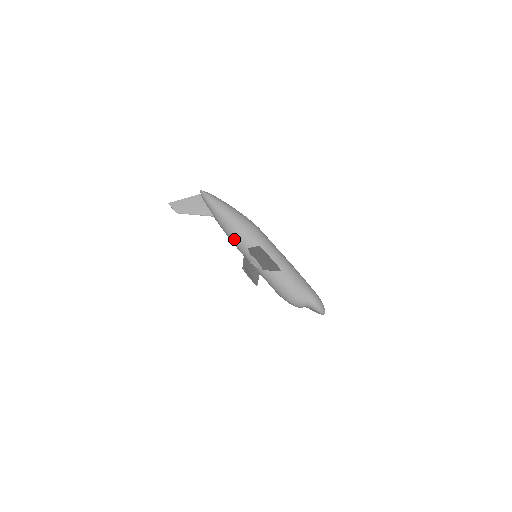
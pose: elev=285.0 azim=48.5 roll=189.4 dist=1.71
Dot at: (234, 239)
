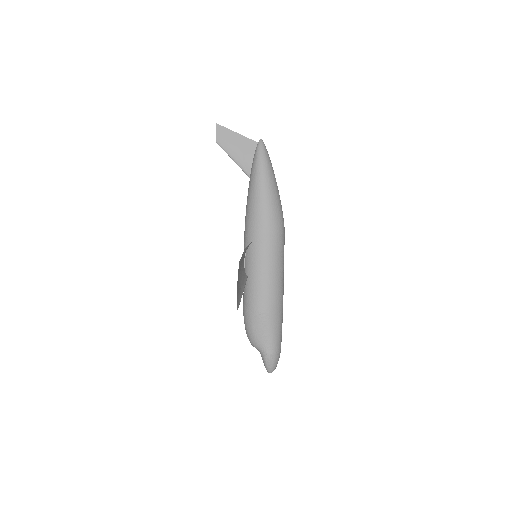
Dot at: (248, 220)
